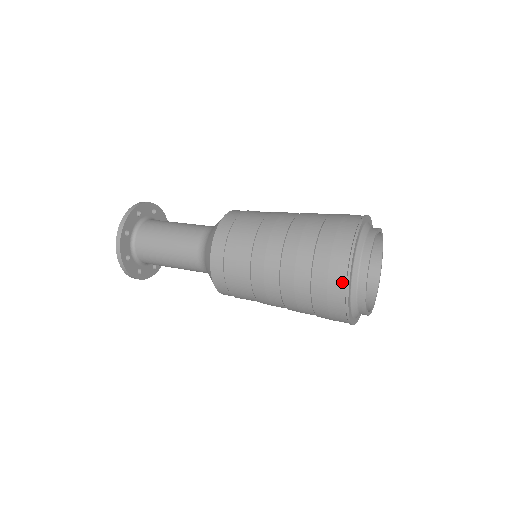
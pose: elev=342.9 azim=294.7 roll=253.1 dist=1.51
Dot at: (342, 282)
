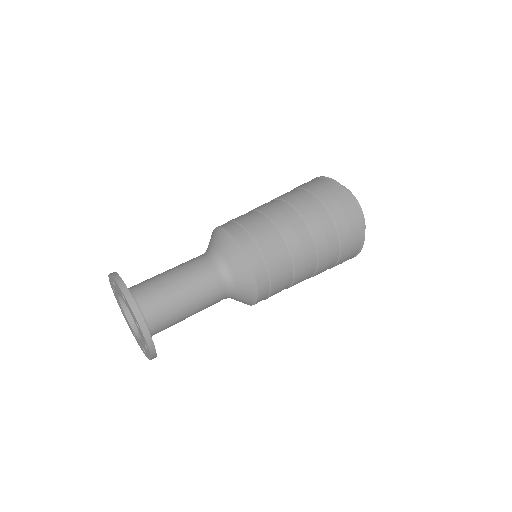
Dot at: (360, 237)
